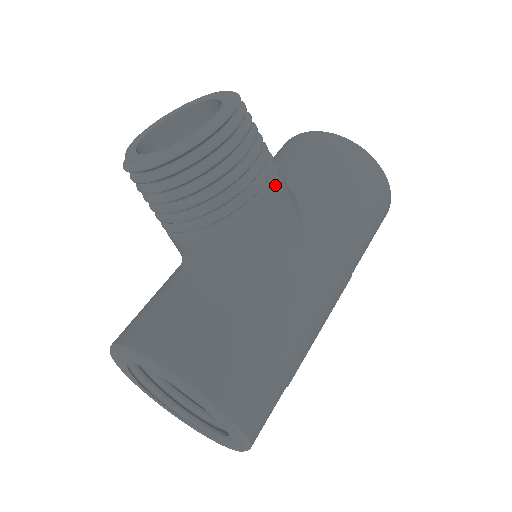
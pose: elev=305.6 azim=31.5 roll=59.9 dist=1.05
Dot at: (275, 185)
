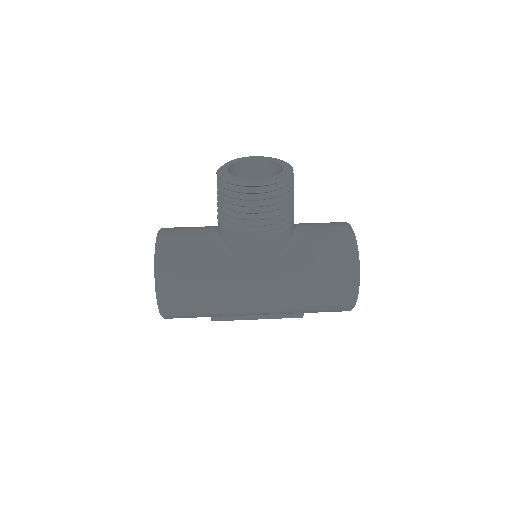
Dot at: (272, 232)
